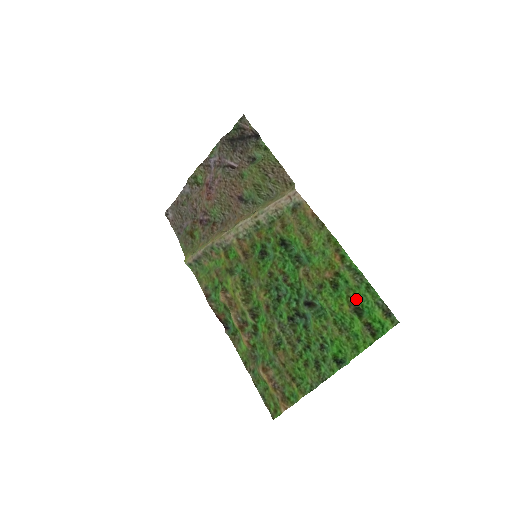
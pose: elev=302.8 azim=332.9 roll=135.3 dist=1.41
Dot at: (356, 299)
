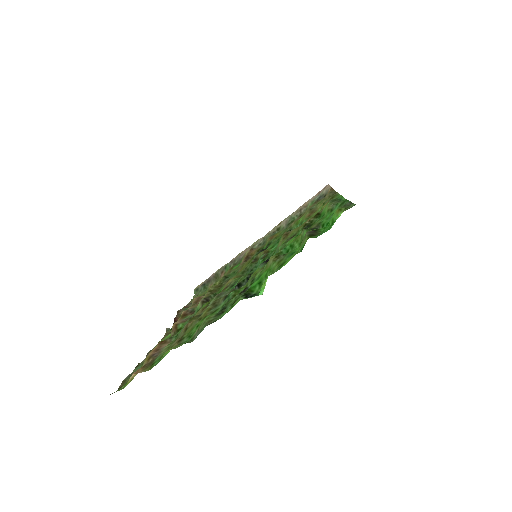
Dot at: (321, 222)
